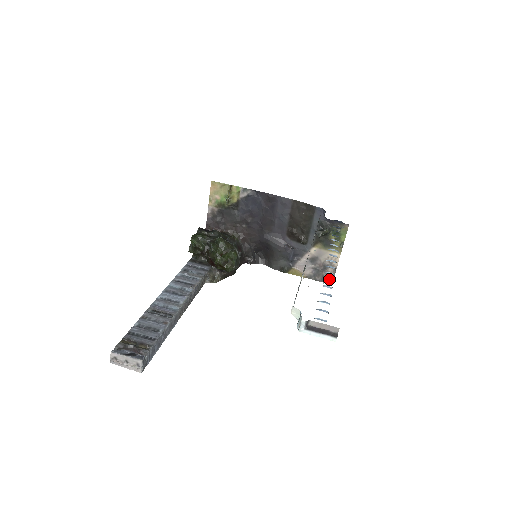
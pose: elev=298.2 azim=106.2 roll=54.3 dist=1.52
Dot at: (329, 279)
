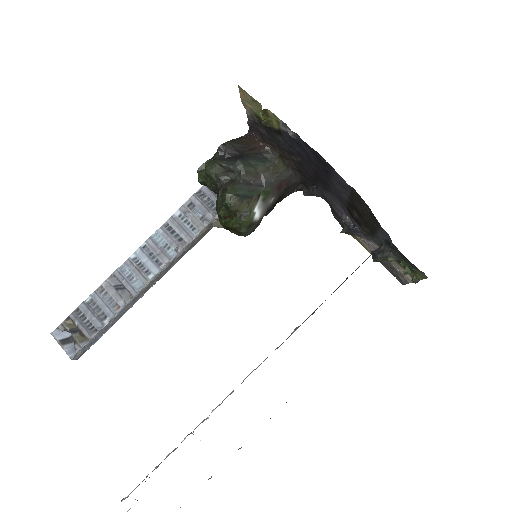
Dot at: occluded
